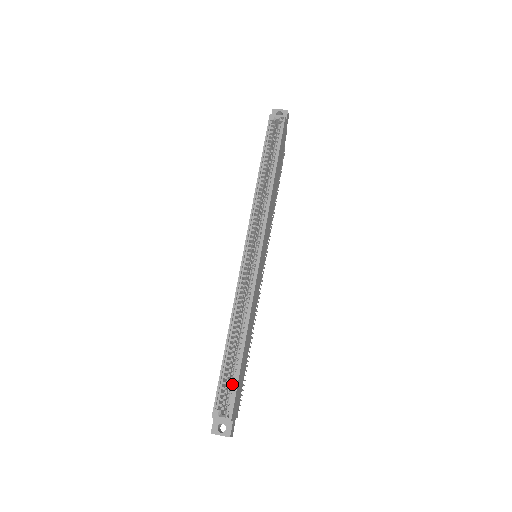
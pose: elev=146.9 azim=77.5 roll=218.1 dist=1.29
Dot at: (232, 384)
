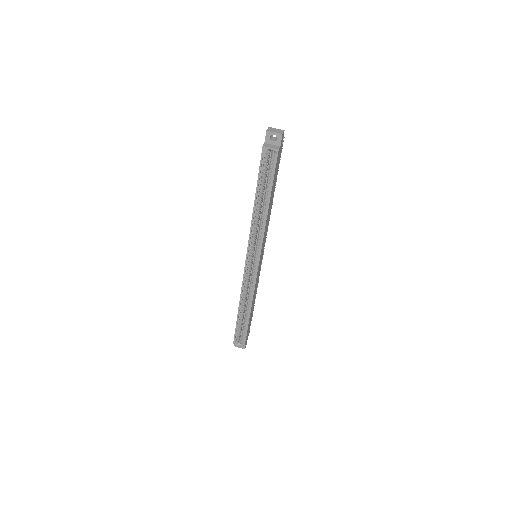
Dot at: (244, 332)
